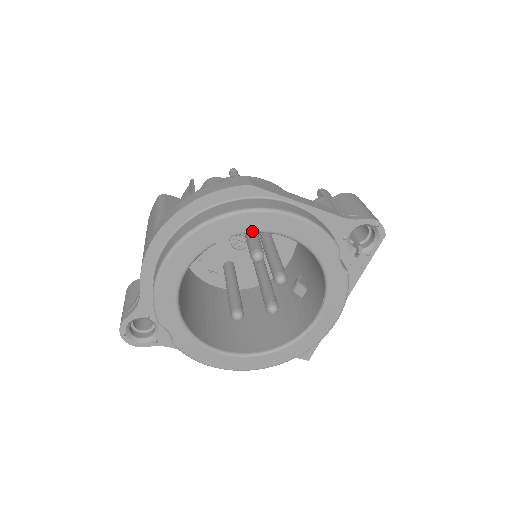
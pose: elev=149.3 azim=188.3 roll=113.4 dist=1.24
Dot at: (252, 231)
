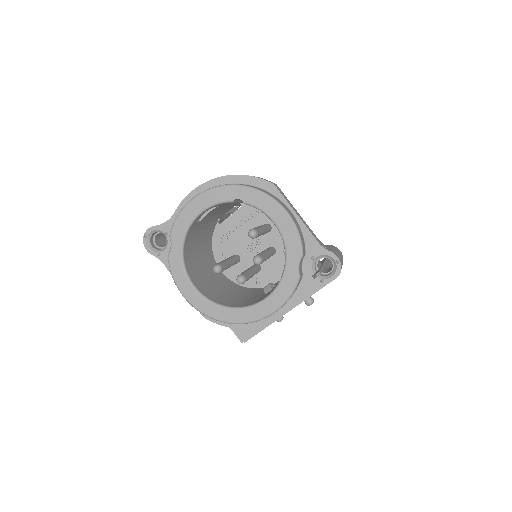
Dot at: (257, 207)
